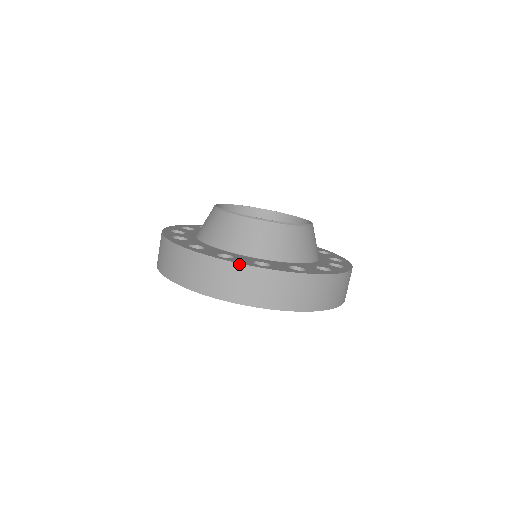
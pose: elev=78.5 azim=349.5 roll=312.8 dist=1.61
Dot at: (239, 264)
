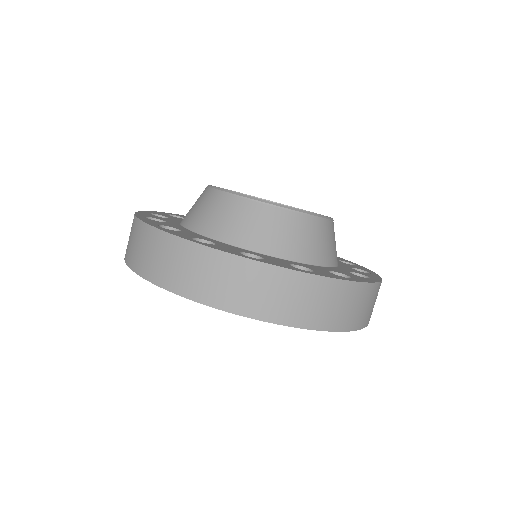
Dot at: (166, 233)
